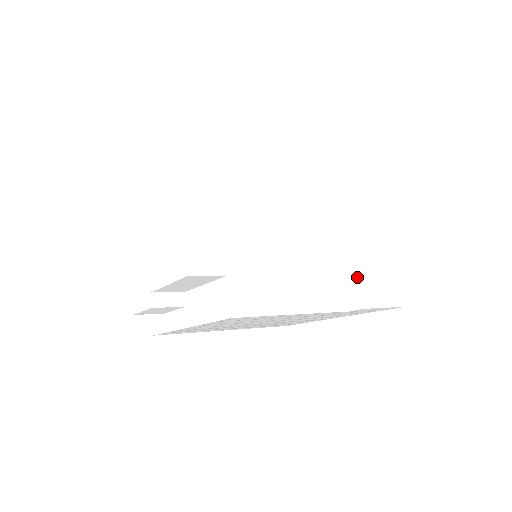
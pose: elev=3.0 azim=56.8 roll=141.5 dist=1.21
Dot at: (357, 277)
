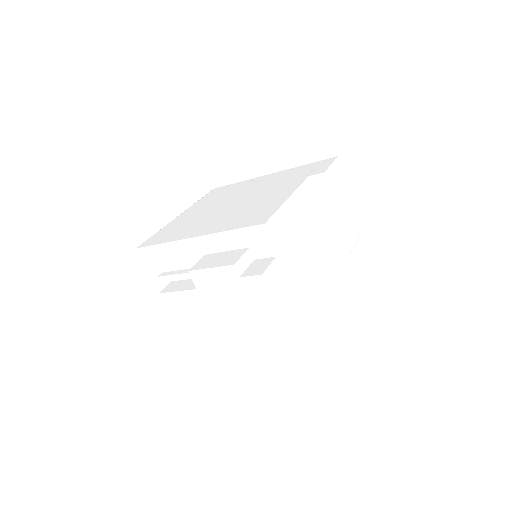
Dot at: (350, 258)
